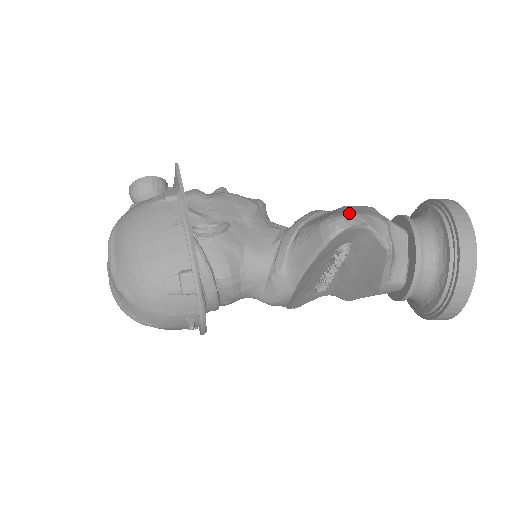
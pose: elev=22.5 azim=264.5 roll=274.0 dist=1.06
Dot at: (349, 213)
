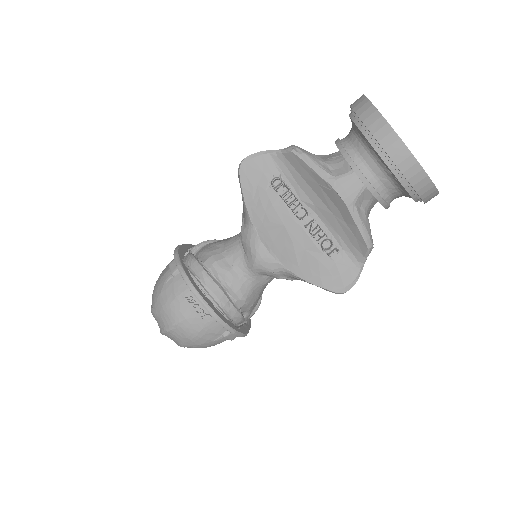
Dot at: occluded
